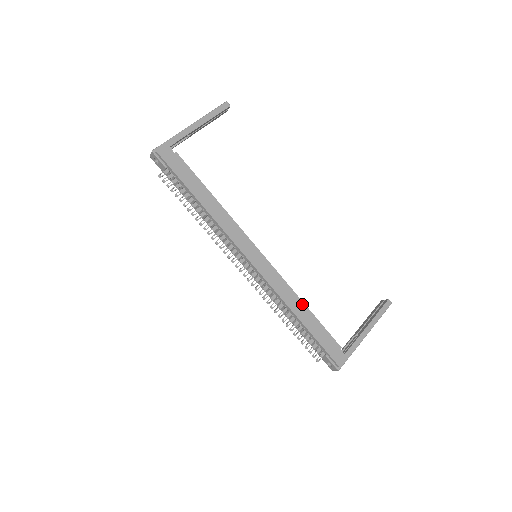
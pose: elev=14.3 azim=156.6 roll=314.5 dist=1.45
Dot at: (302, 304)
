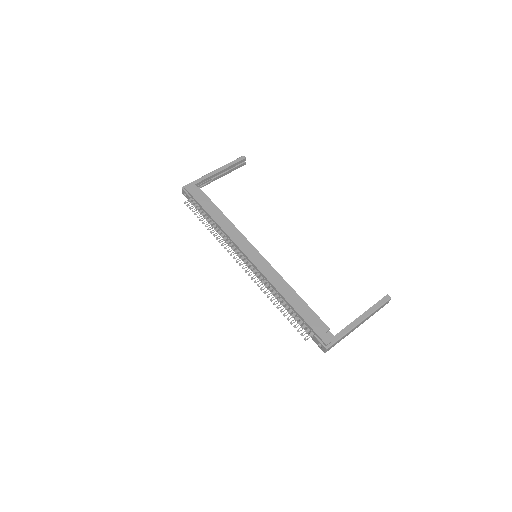
Dot at: (292, 291)
